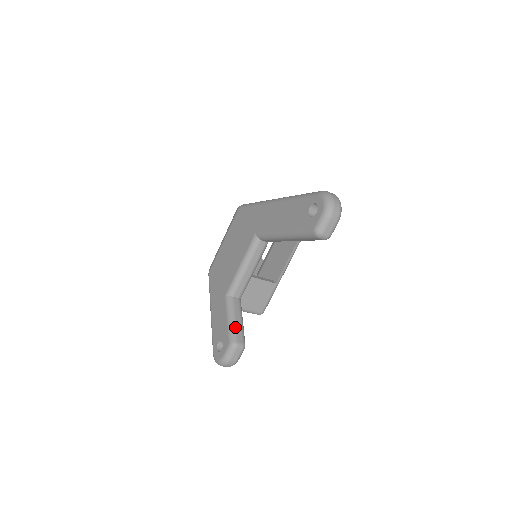
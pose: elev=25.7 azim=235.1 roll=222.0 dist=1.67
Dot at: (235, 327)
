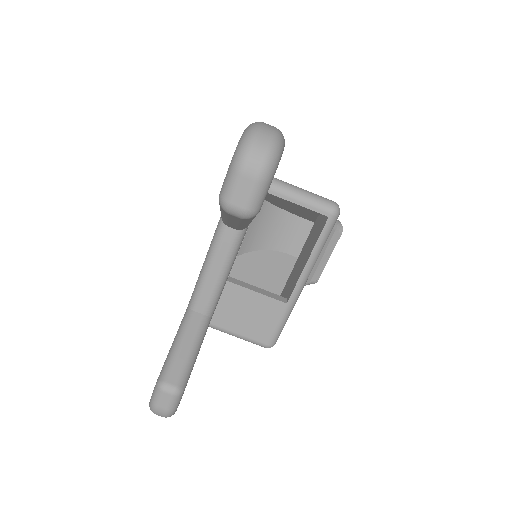
Dot at: (174, 358)
